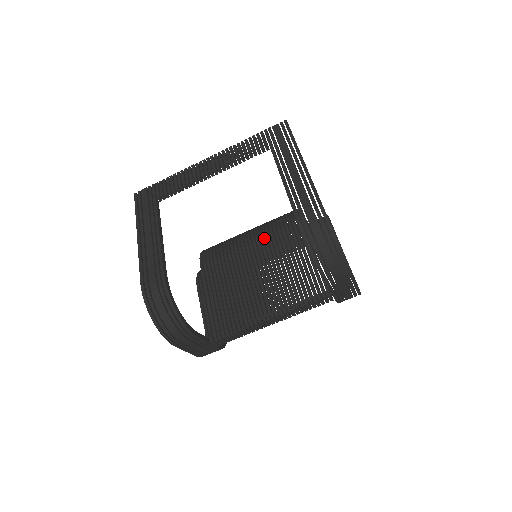
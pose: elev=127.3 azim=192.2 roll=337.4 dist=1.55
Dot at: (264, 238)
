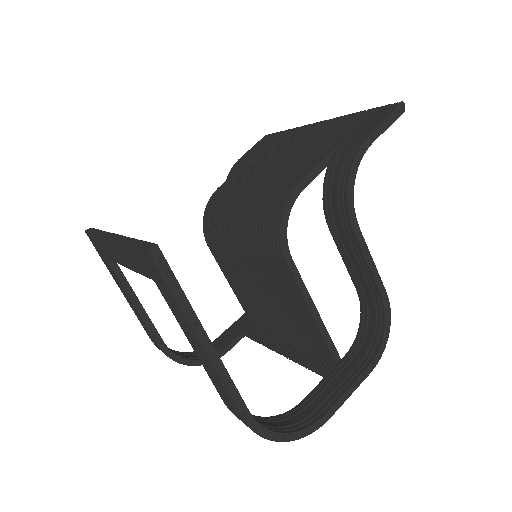
Dot at: (251, 255)
